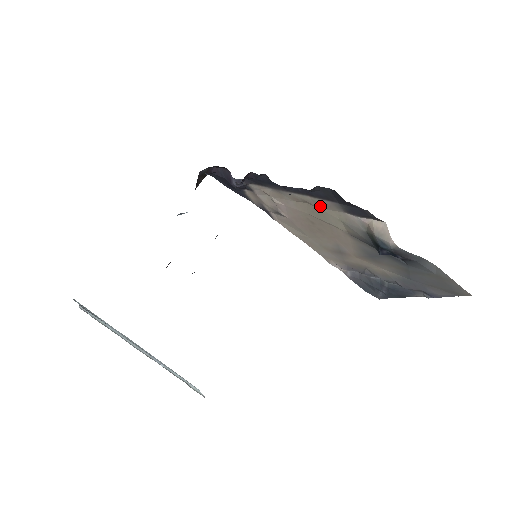
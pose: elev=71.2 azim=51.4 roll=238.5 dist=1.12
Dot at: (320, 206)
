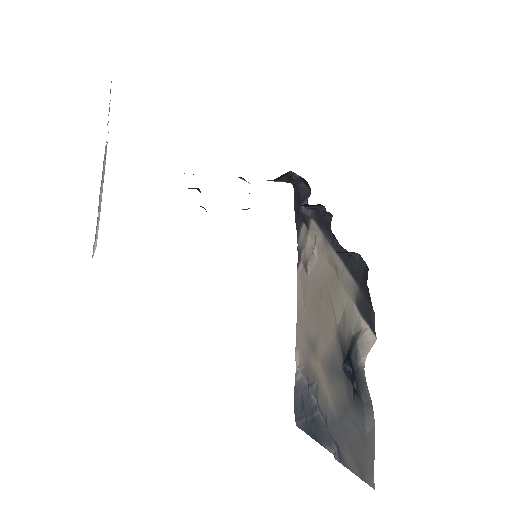
Dot at: (342, 281)
